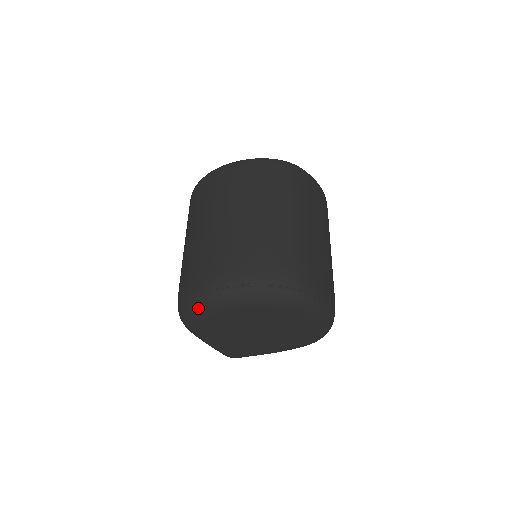
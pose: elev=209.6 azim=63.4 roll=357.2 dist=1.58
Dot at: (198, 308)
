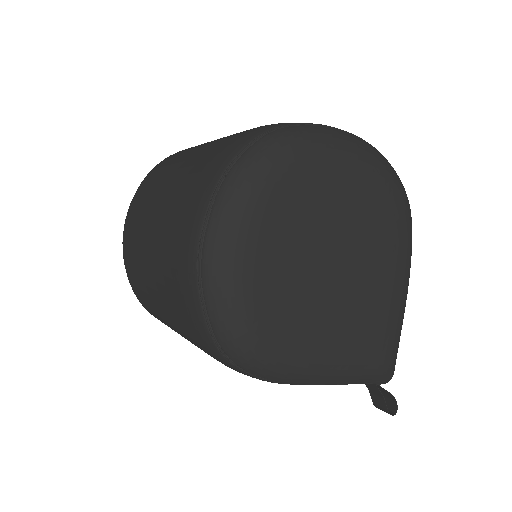
Dot at: (221, 302)
